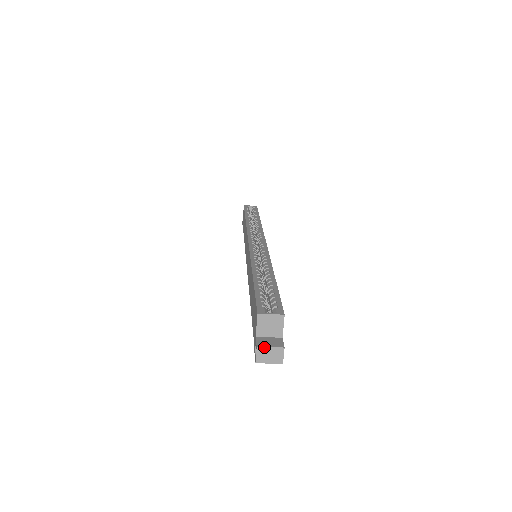
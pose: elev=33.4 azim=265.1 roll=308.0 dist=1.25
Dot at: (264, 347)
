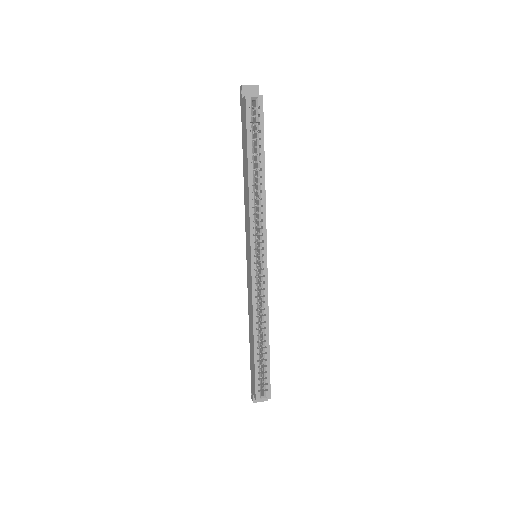
Dot at: occluded
